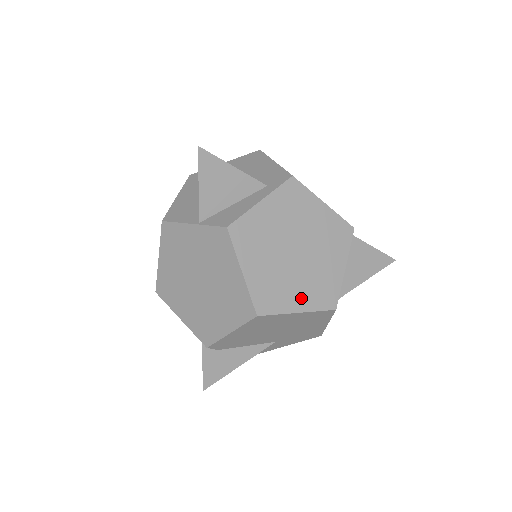
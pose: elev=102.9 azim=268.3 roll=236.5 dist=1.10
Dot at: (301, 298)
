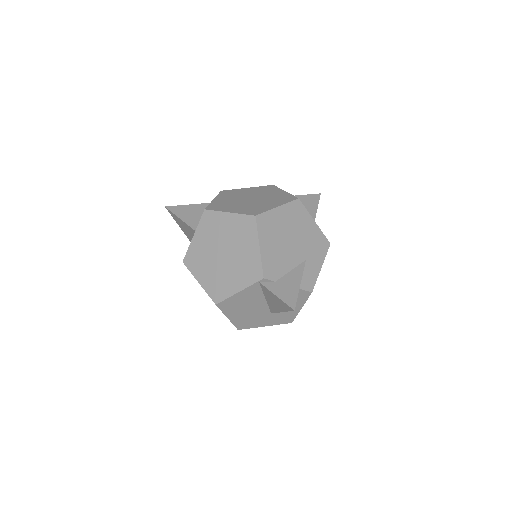
Dot at: (273, 204)
